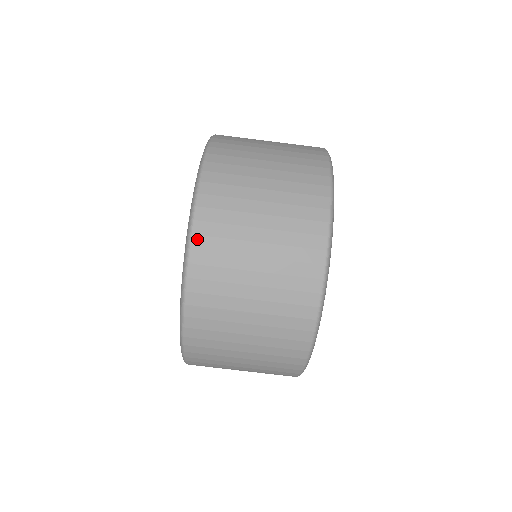
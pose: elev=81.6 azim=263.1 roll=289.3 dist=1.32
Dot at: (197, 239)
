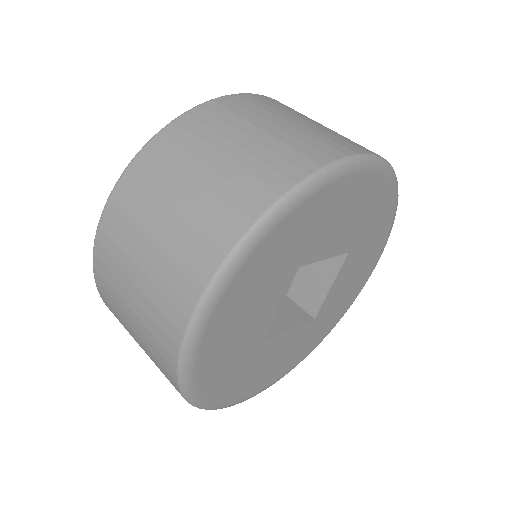
Dot at: (248, 95)
